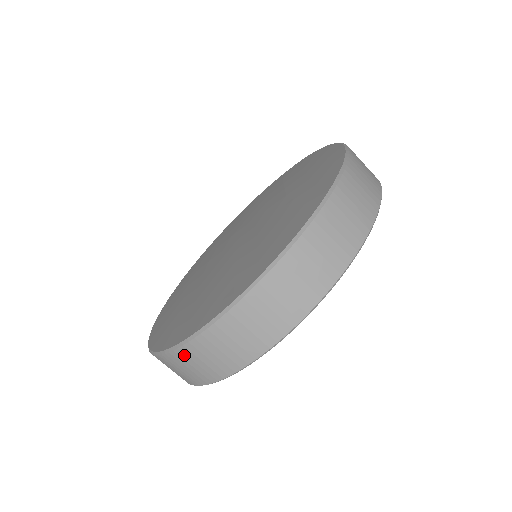
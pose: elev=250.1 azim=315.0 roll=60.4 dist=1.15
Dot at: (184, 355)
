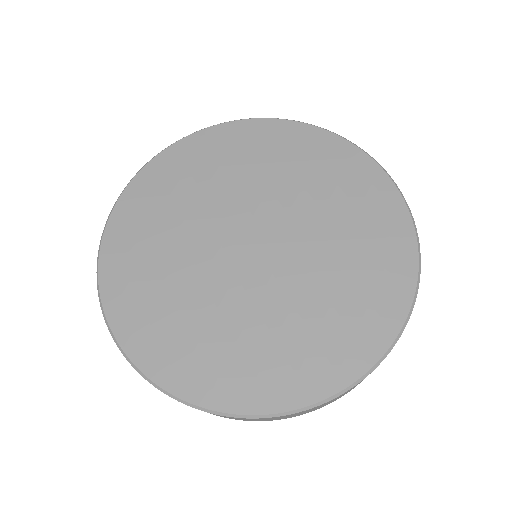
Dot at: (256, 419)
